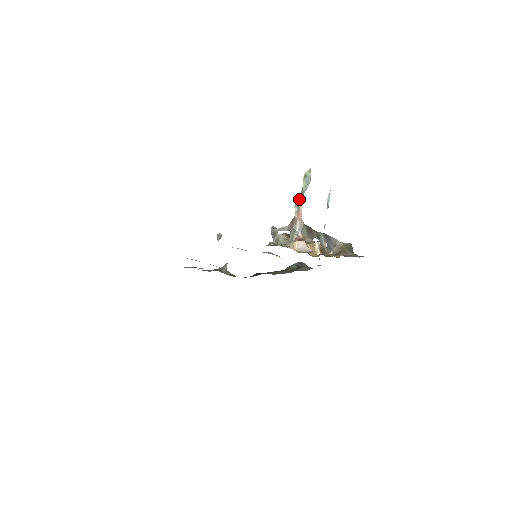
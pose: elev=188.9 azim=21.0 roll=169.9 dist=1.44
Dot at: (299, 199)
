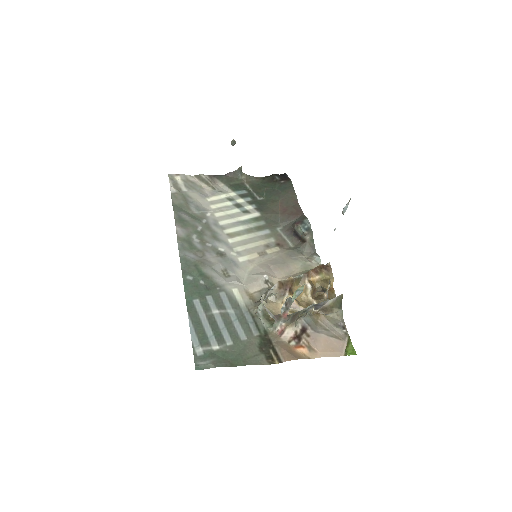
Dot at: (287, 305)
